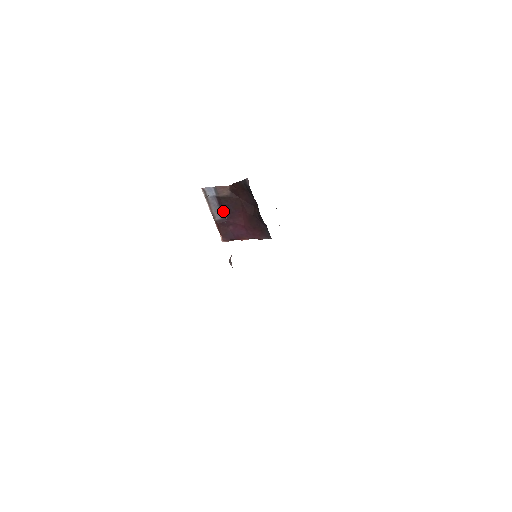
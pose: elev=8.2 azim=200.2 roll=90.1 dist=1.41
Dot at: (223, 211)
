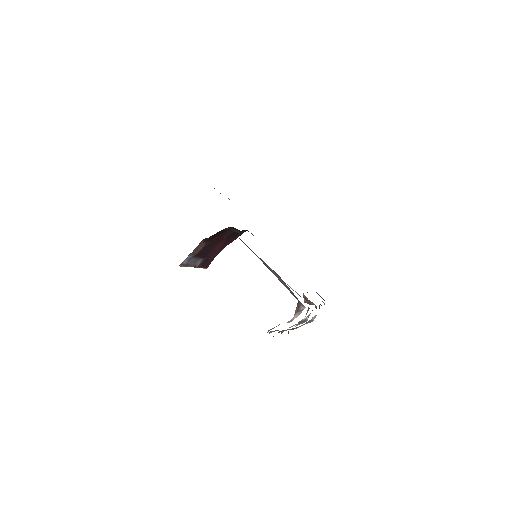
Dot at: (202, 257)
